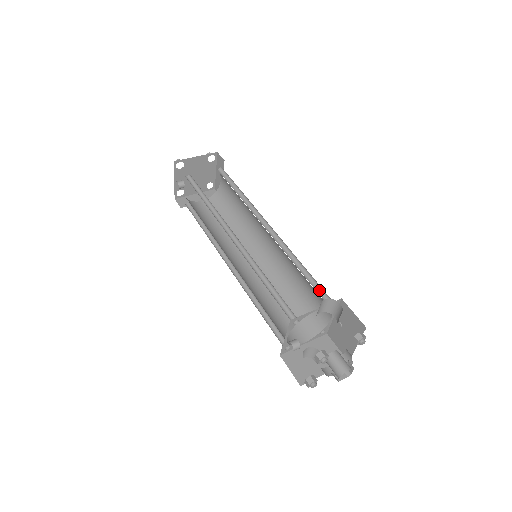
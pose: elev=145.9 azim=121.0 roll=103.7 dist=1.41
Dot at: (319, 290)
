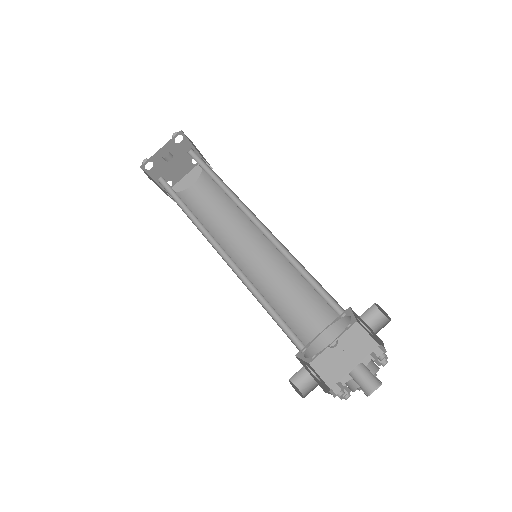
Dot at: (330, 308)
